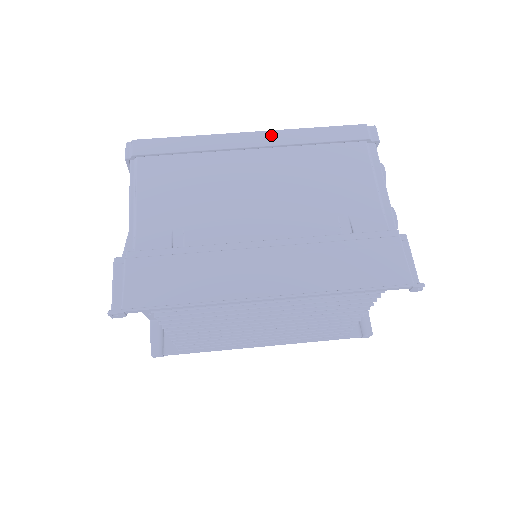
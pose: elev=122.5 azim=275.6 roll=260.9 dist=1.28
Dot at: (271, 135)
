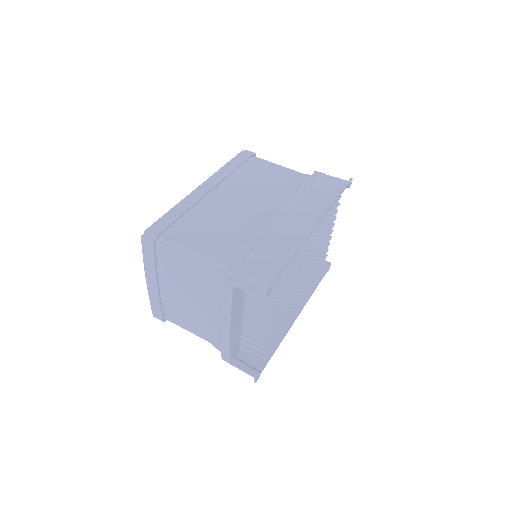
Dot at: (211, 180)
